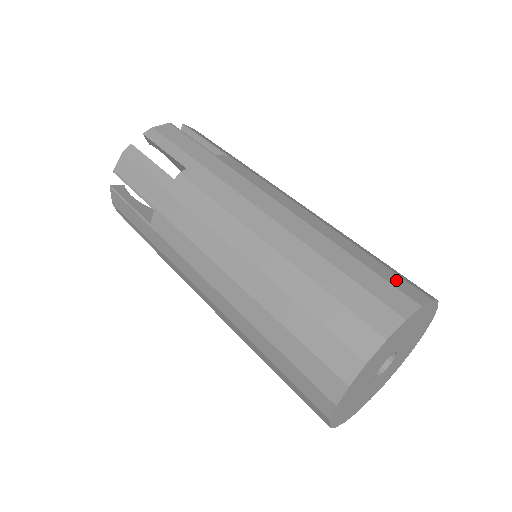
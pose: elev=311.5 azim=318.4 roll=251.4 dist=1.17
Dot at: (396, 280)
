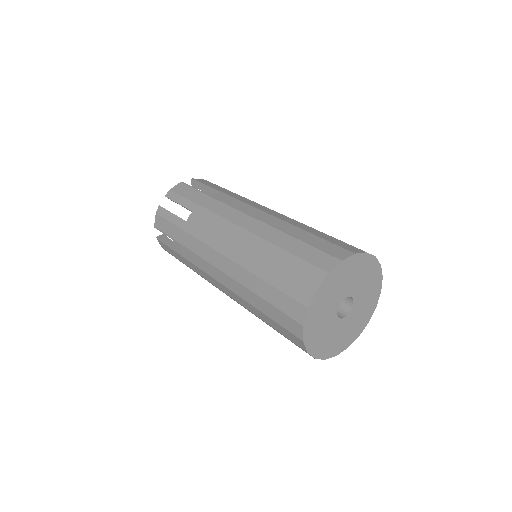
Dot at: (328, 247)
